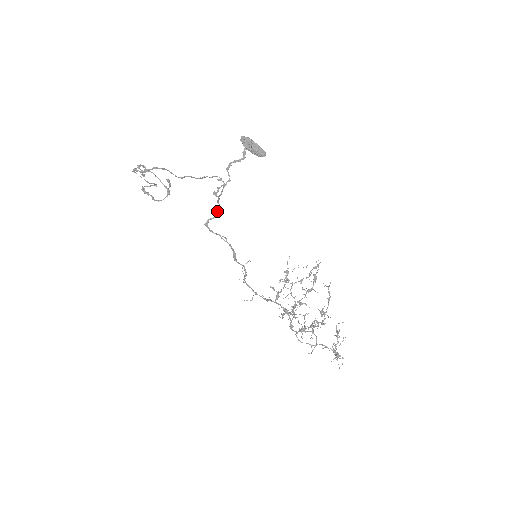
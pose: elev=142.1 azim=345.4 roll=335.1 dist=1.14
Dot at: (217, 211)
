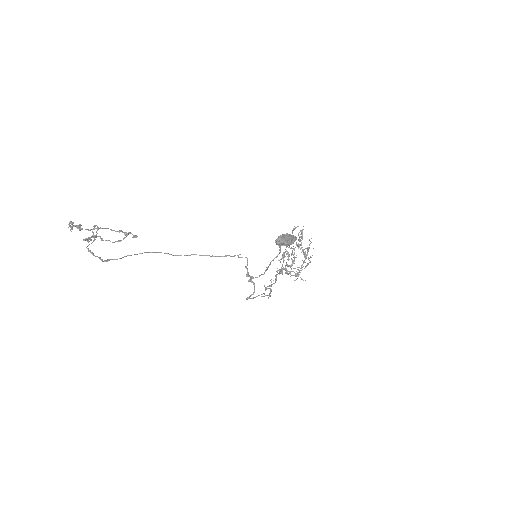
Dot at: occluded
